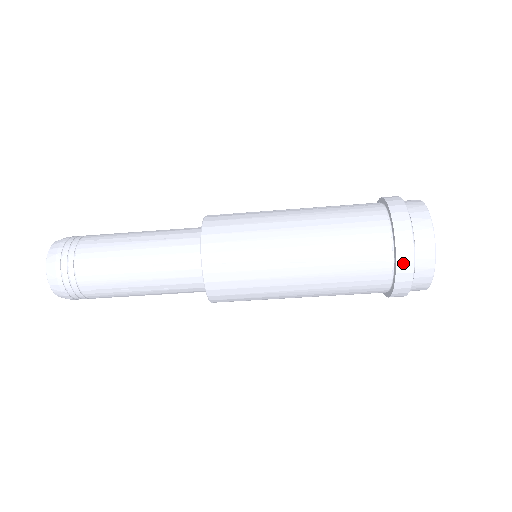
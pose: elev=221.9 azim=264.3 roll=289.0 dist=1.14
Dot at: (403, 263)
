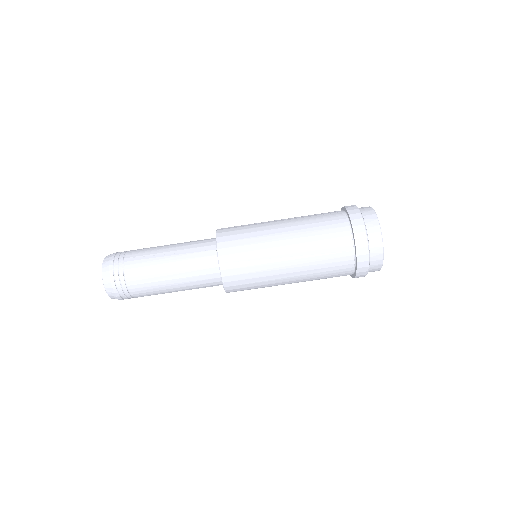
Dot at: (350, 207)
